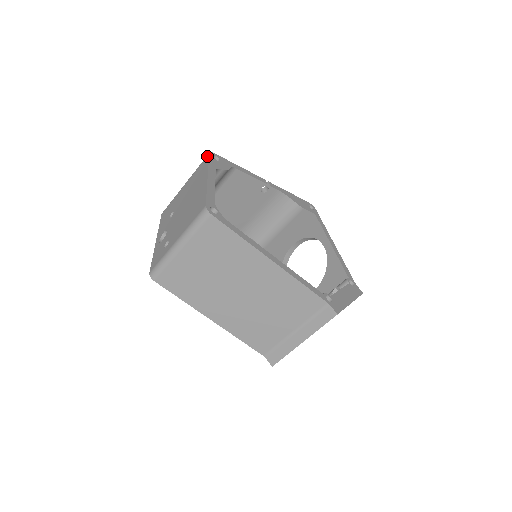
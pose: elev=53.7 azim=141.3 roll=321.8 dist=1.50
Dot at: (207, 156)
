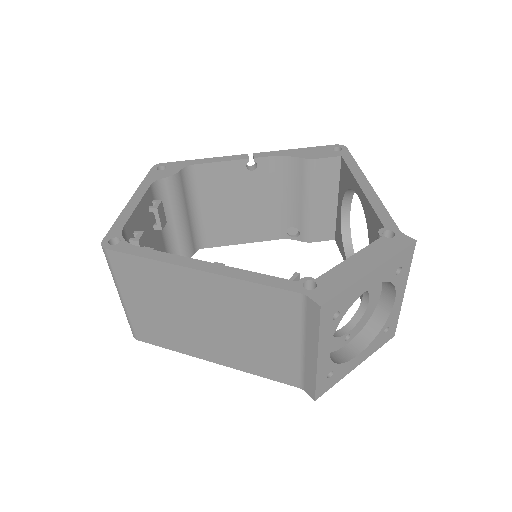
Dot at: occluded
